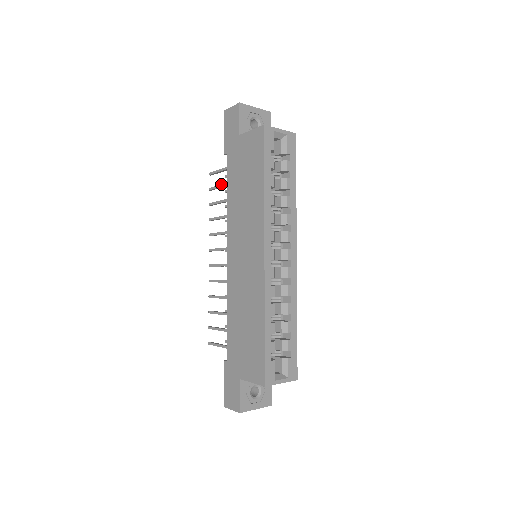
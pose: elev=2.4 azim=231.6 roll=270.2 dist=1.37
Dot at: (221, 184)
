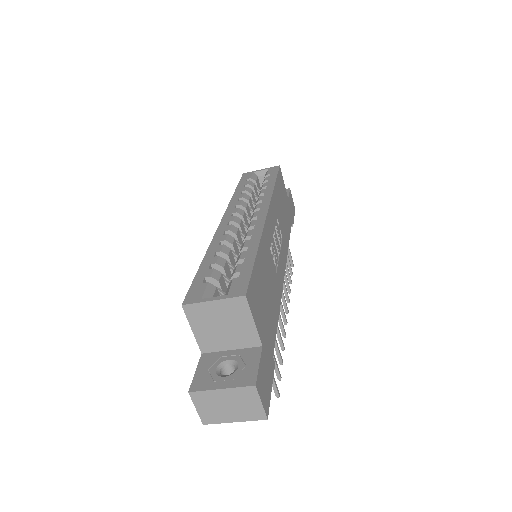
Dot at: occluded
